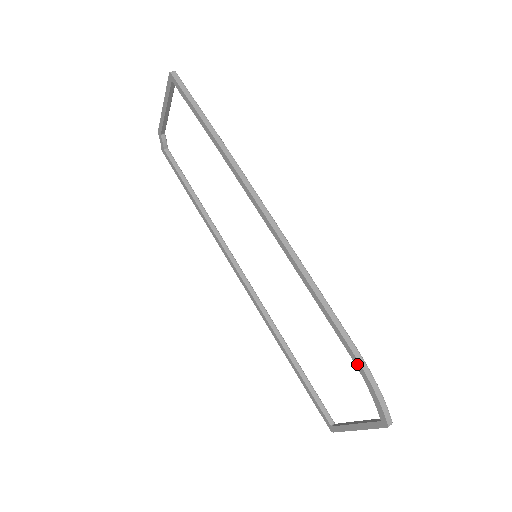
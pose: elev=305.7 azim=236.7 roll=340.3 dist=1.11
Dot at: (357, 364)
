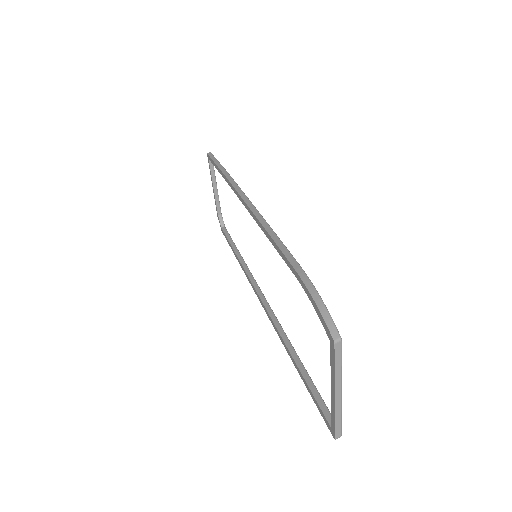
Dot at: (299, 279)
